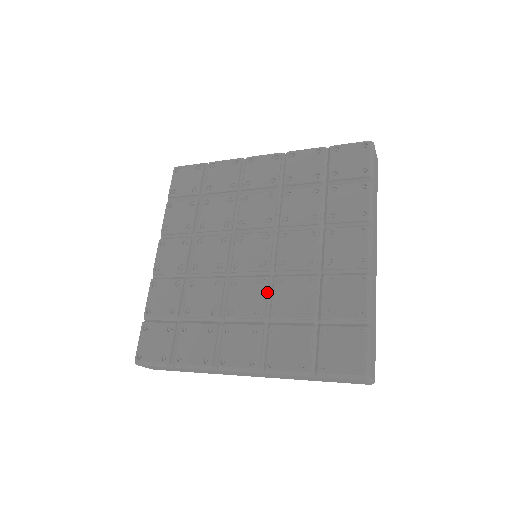
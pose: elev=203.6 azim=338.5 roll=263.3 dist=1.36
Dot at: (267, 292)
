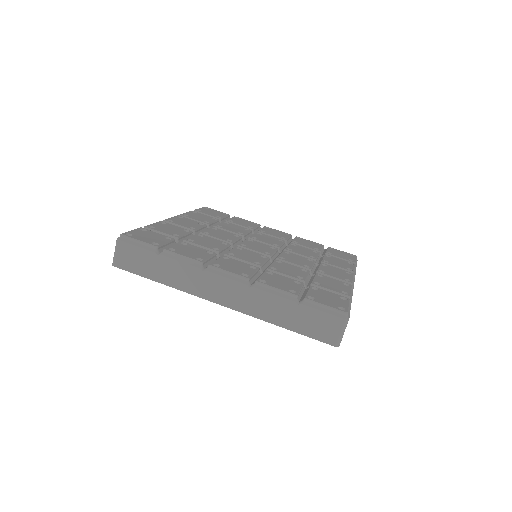
Dot at: (267, 262)
